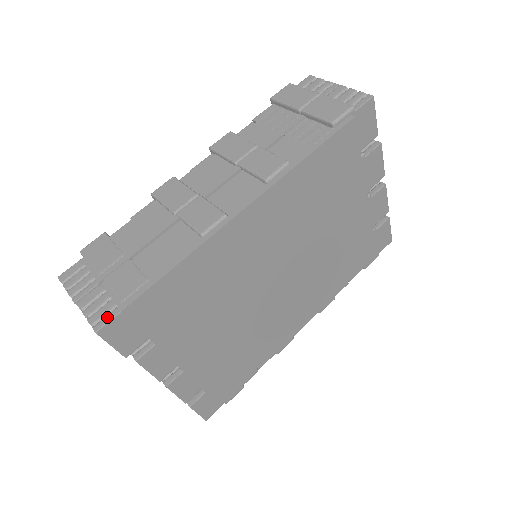
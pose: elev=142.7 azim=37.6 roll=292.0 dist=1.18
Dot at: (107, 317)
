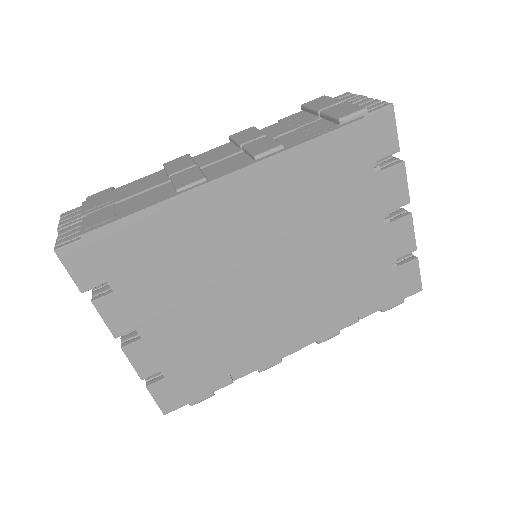
Dot at: (70, 241)
